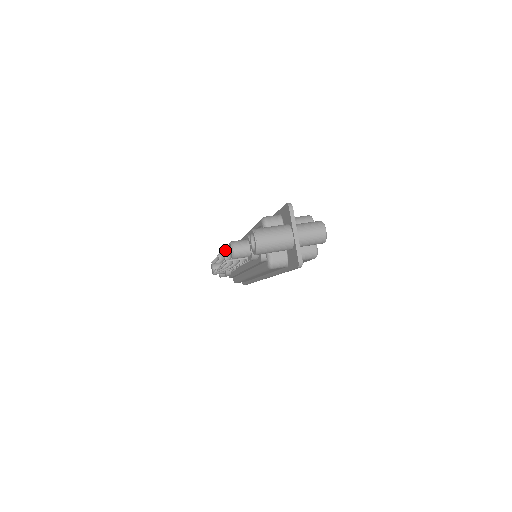
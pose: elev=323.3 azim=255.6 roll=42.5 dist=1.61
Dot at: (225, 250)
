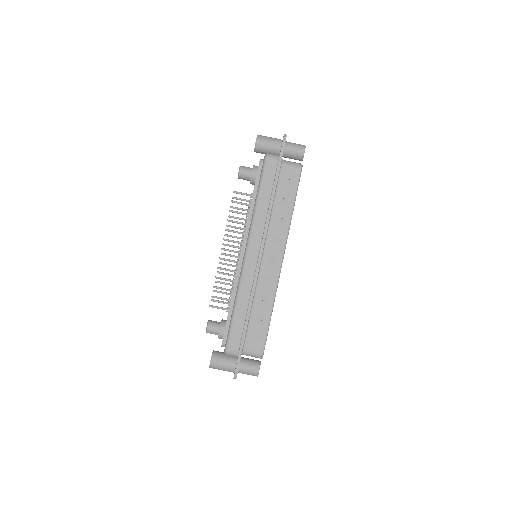
Dot at: (213, 297)
